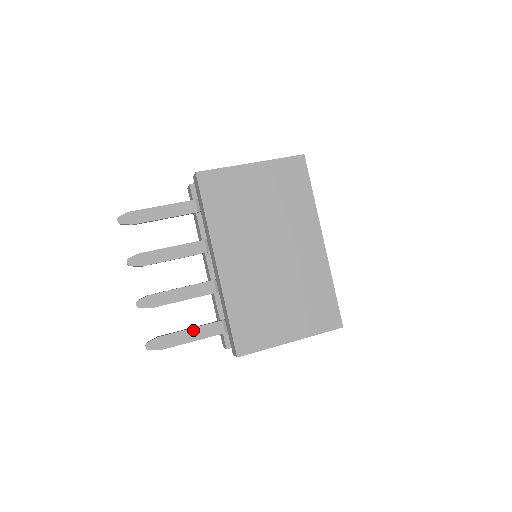
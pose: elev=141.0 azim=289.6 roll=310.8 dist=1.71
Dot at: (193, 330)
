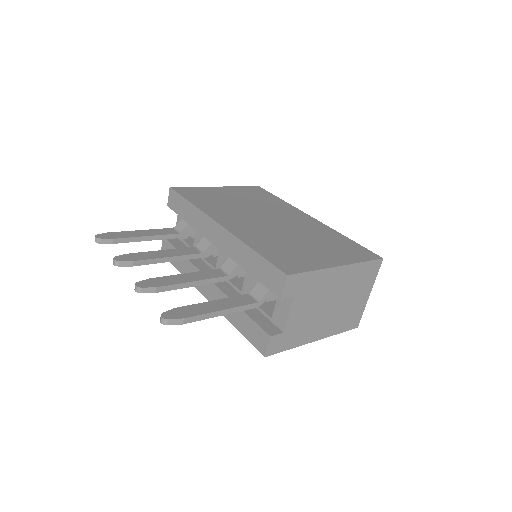
Dot at: (218, 301)
